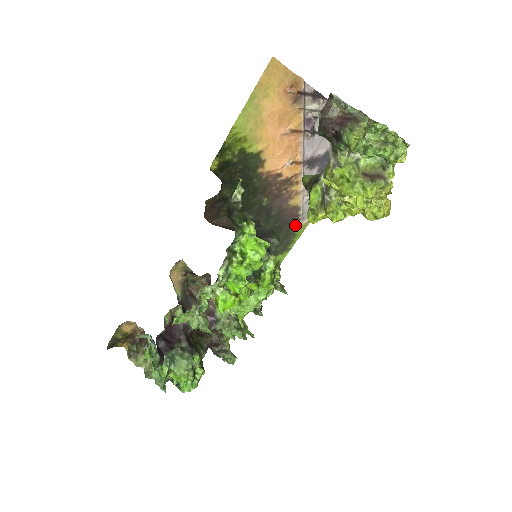
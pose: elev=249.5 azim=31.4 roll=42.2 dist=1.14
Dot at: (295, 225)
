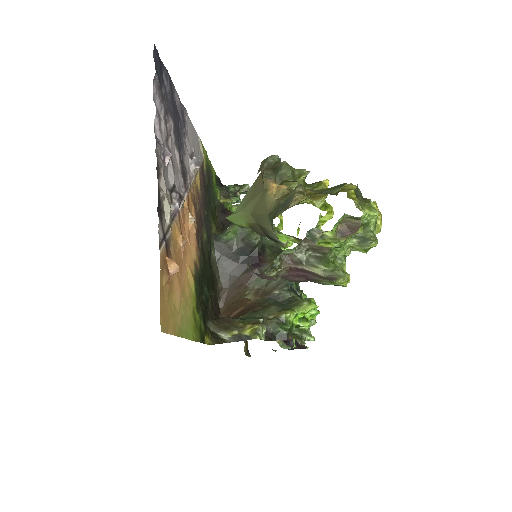
Dot at: (203, 167)
